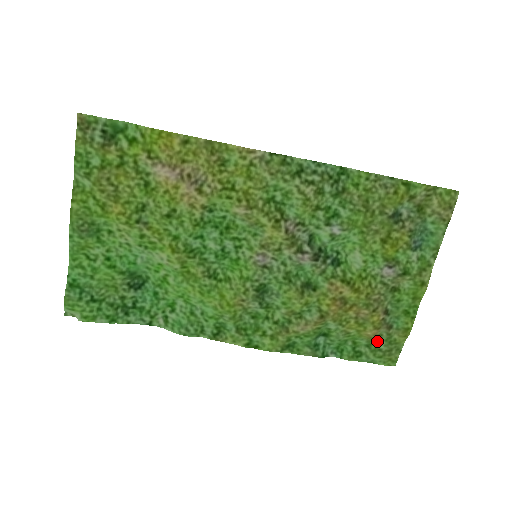
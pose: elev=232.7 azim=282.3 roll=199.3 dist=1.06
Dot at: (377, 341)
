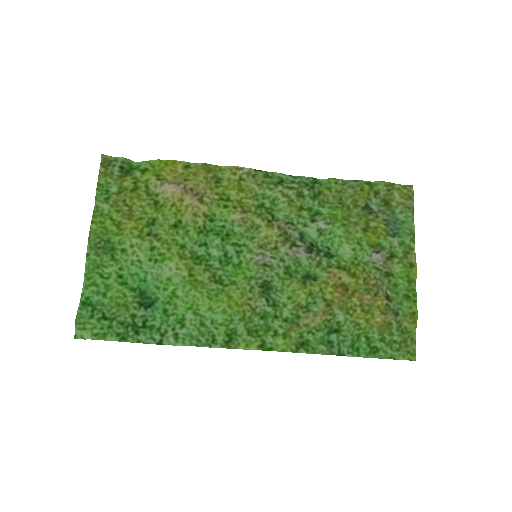
Dot at: (389, 333)
